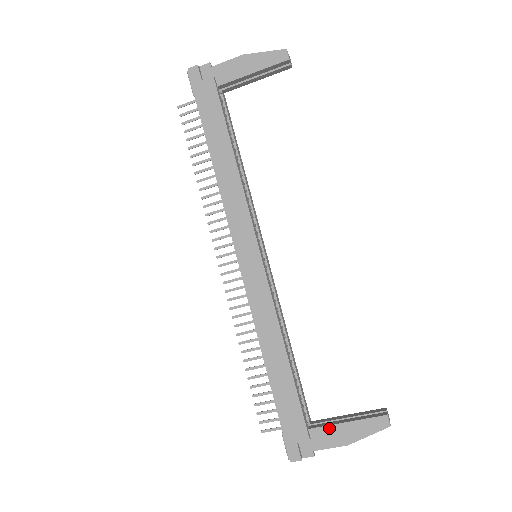
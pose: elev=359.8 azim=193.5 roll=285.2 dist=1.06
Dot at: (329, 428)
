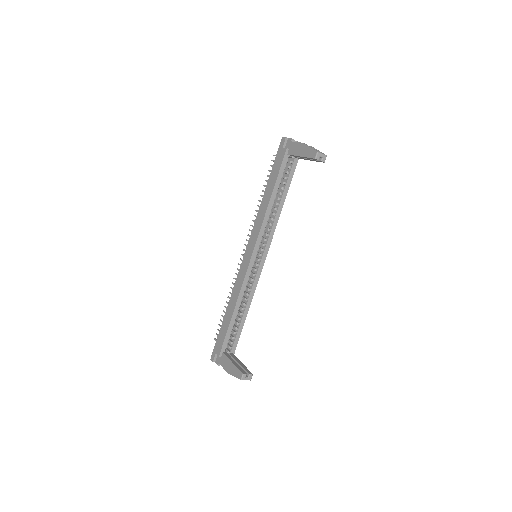
Dot at: (227, 359)
